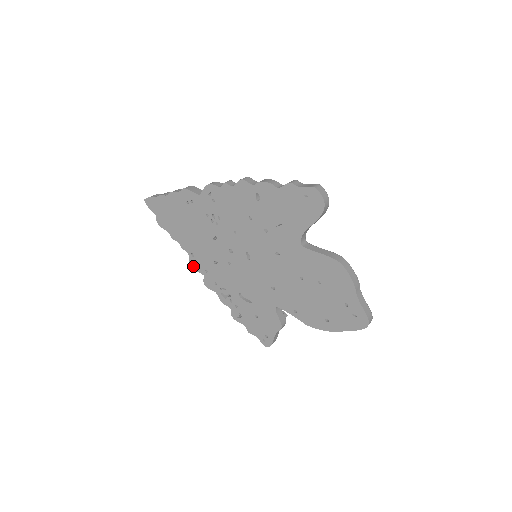
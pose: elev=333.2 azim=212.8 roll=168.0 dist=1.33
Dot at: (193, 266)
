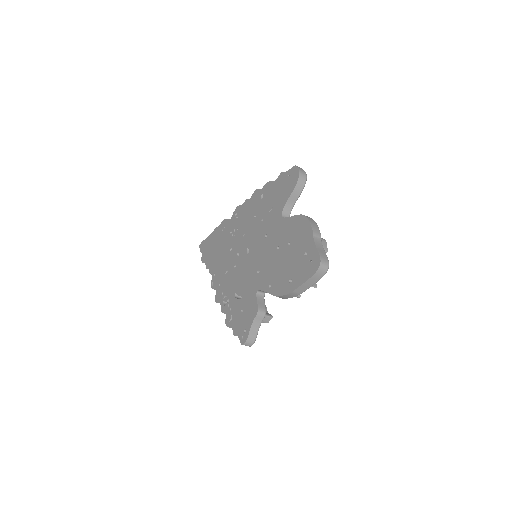
Dot at: (212, 286)
